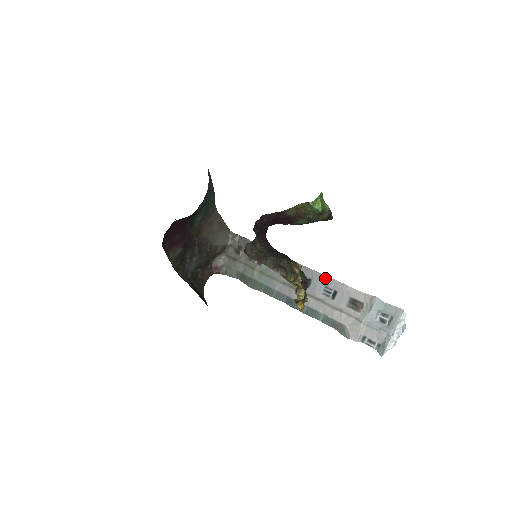
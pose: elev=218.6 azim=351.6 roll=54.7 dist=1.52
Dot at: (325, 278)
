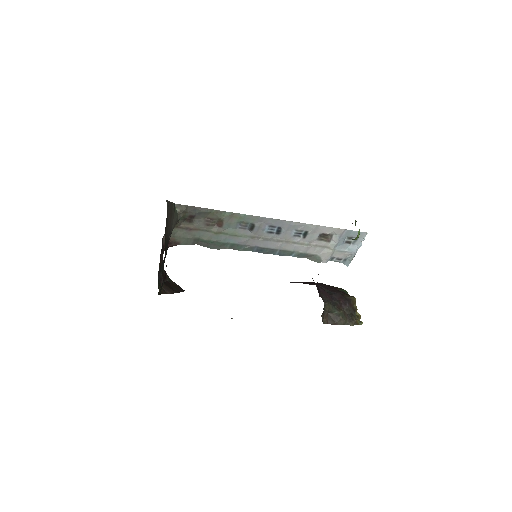
Dot at: (296, 224)
